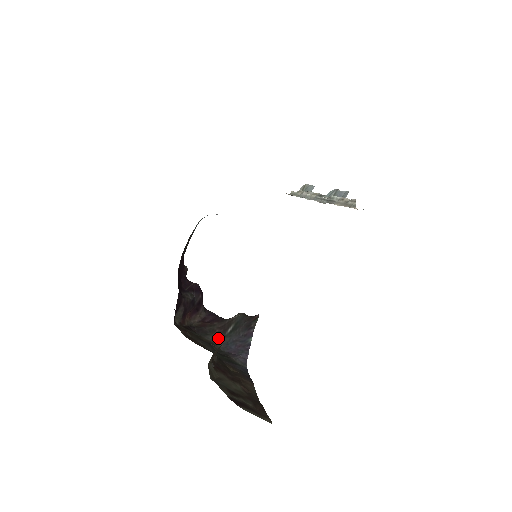
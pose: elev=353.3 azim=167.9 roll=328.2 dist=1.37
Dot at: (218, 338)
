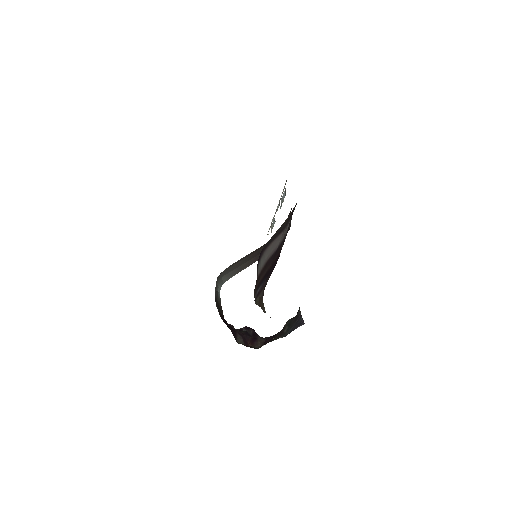
Dot at: occluded
